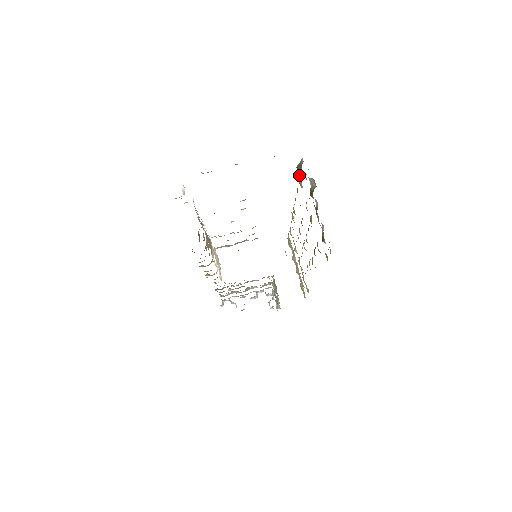
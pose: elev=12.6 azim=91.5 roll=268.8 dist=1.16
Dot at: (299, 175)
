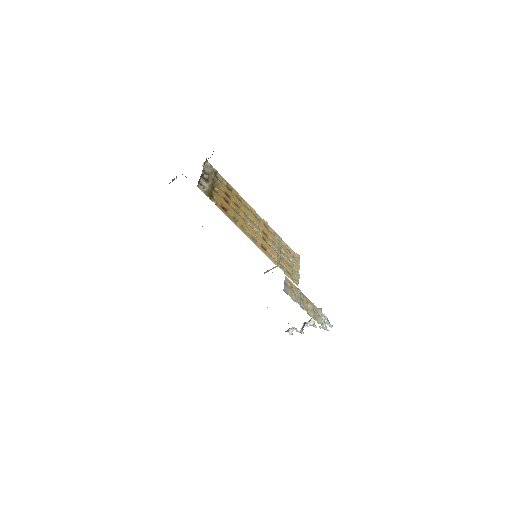
Dot at: (218, 176)
